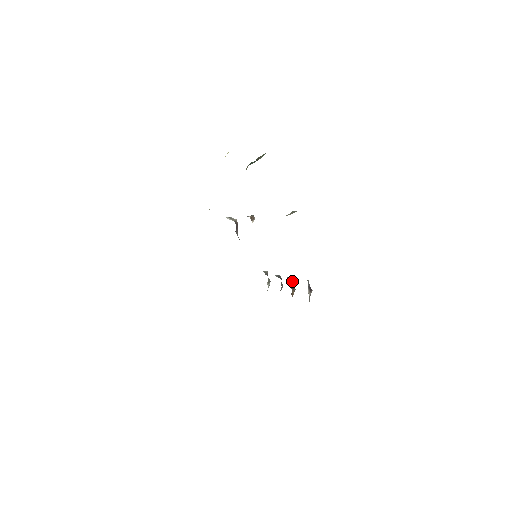
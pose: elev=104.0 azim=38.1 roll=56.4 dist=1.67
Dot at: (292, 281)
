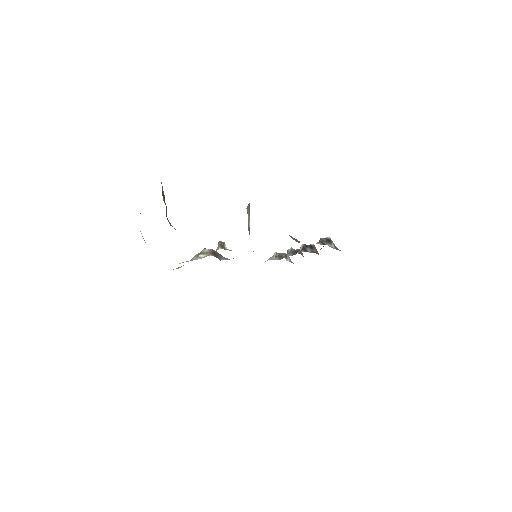
Dot at: (306, 245)
